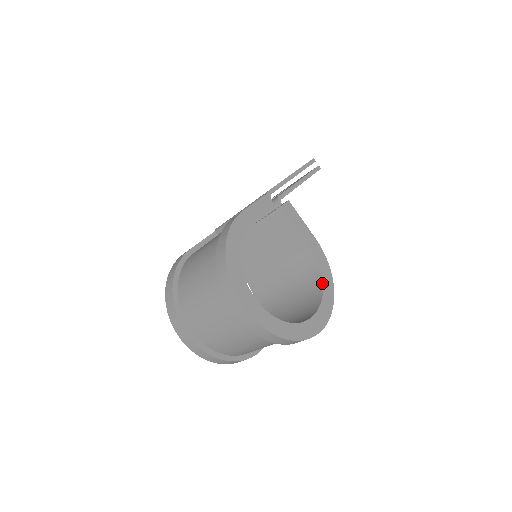
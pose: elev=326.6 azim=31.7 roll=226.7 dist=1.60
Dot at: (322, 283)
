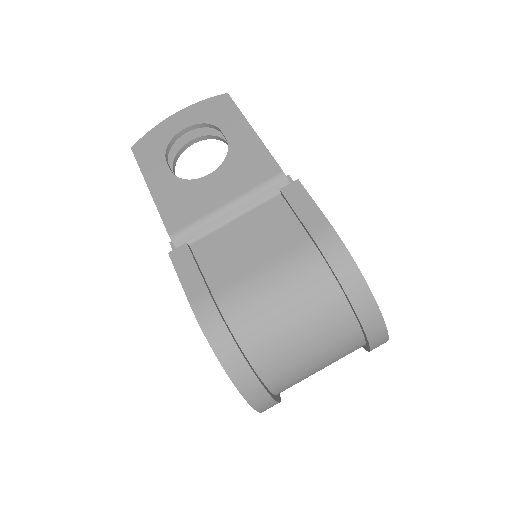
Dot at: occluded
